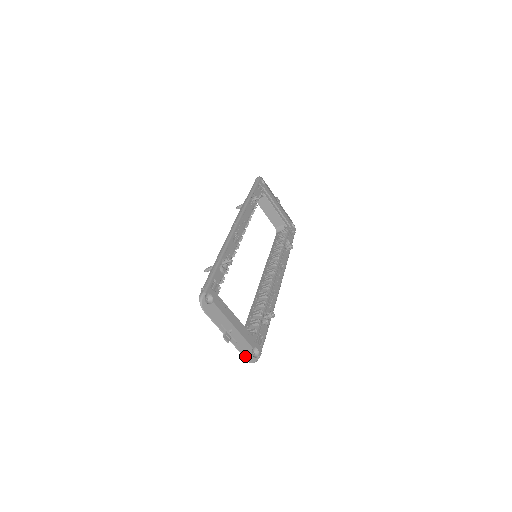
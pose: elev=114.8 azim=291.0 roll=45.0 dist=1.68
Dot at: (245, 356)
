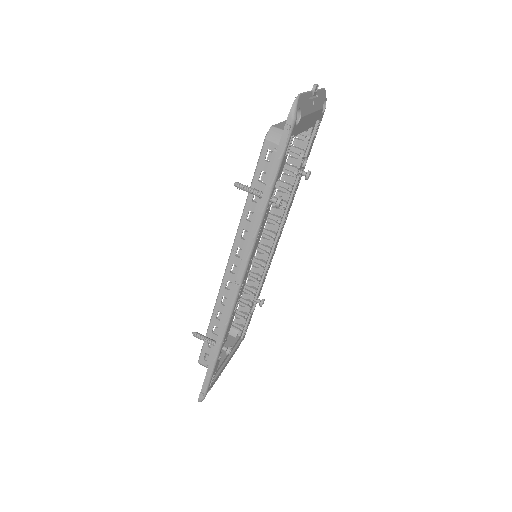
Dot at: occluded
